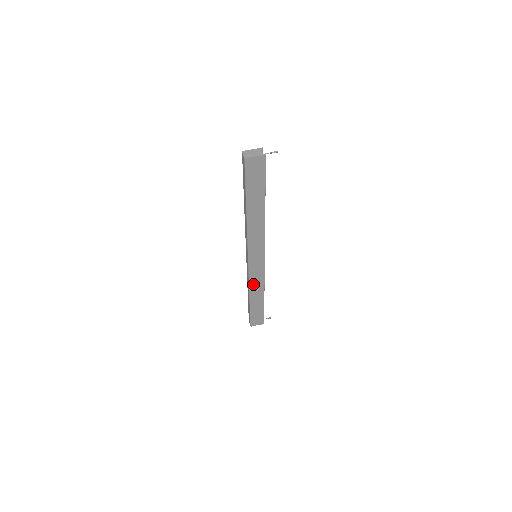
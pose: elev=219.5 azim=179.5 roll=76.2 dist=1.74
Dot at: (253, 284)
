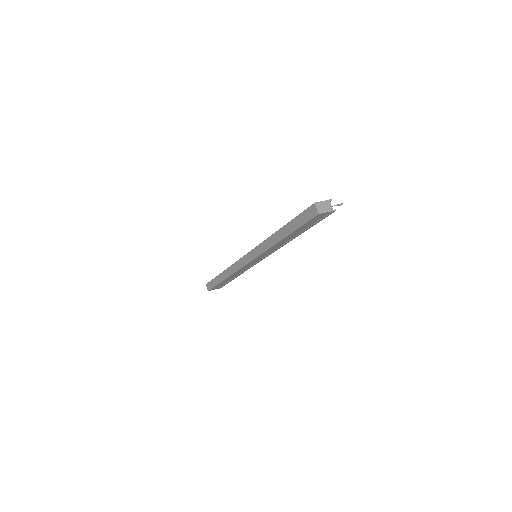
Dot at: (238, 272)
